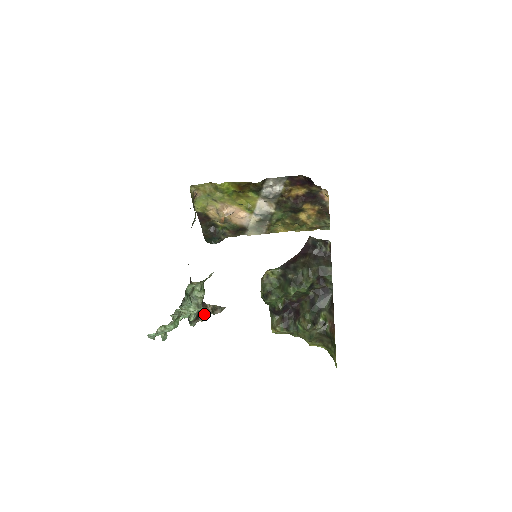
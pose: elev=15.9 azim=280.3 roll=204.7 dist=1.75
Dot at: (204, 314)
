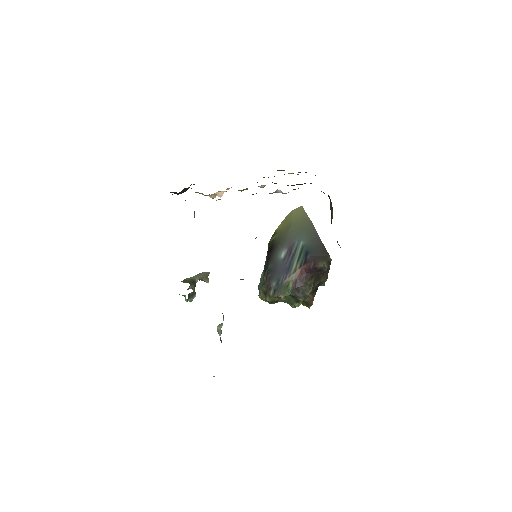
Dot at: occluded
